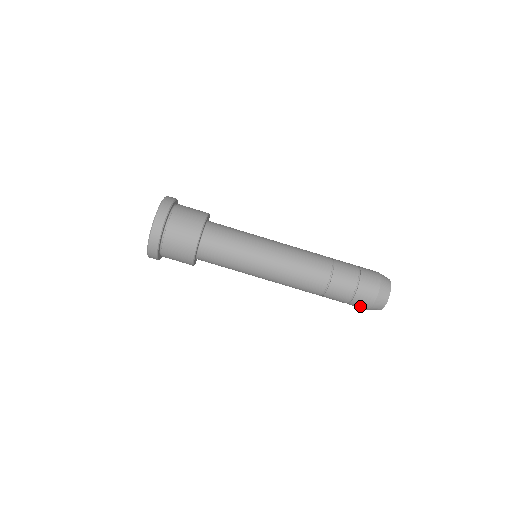
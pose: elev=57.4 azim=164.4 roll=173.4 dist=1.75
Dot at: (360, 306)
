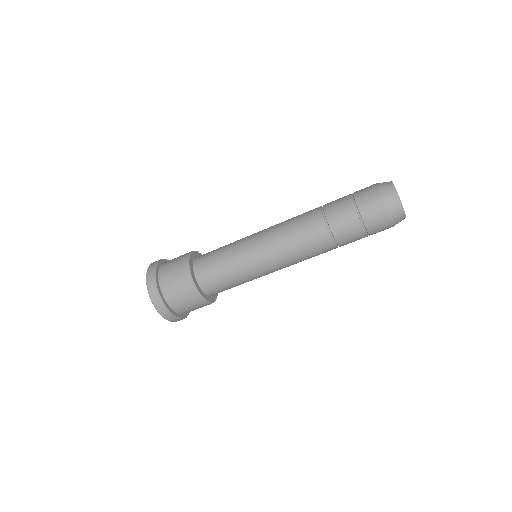
Dot at: (378, 222)
